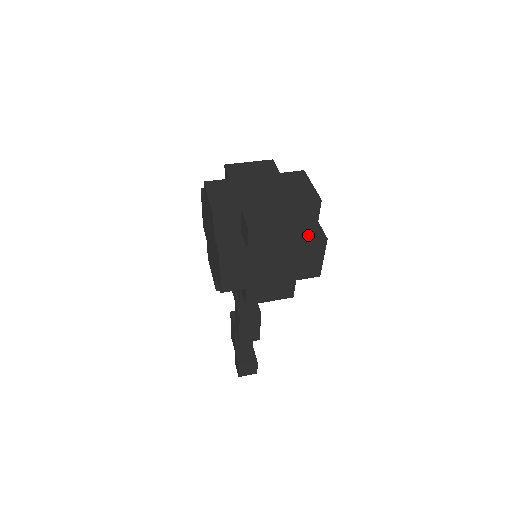
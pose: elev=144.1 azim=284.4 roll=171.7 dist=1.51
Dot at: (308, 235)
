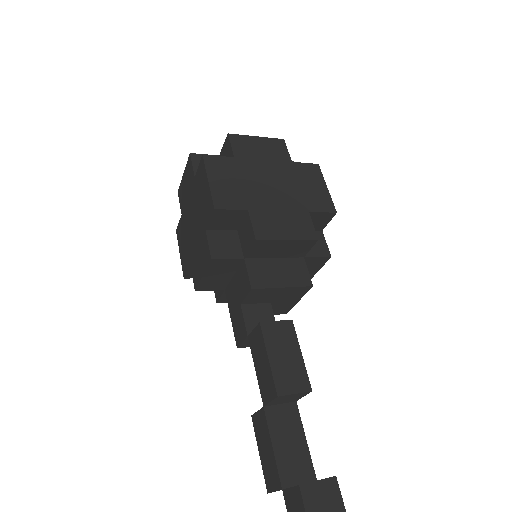
Dot at: occluded
